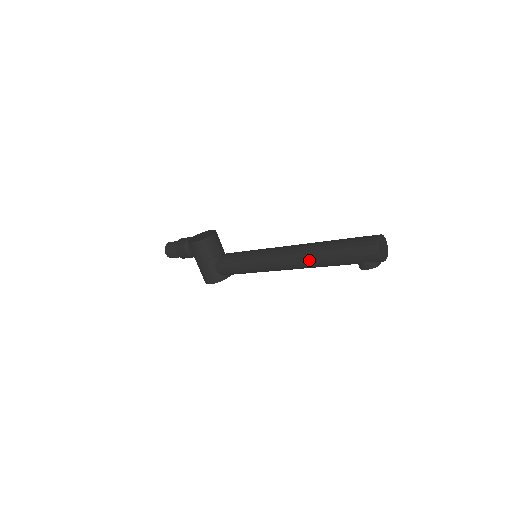
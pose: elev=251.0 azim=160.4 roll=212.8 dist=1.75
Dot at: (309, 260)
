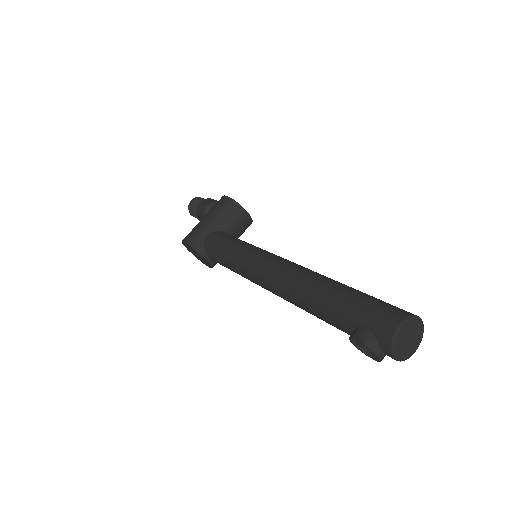
Dot at: (306, 280)
